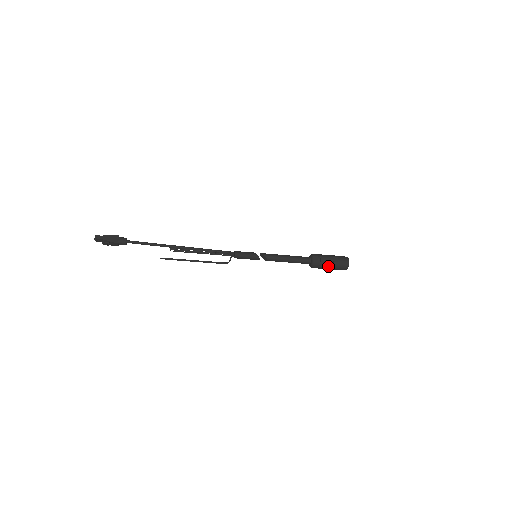
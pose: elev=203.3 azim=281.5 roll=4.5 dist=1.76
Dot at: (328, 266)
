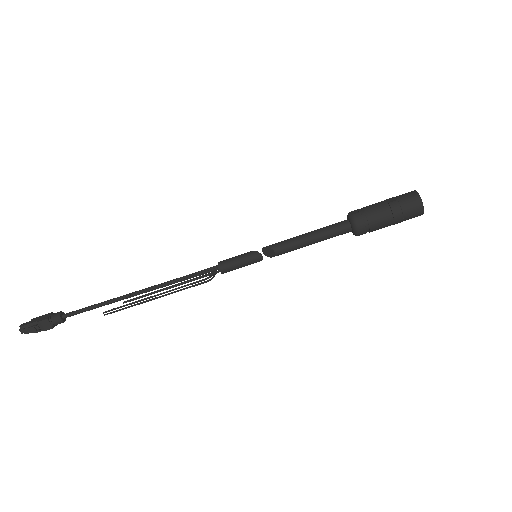
Dot at: (382, 214)
